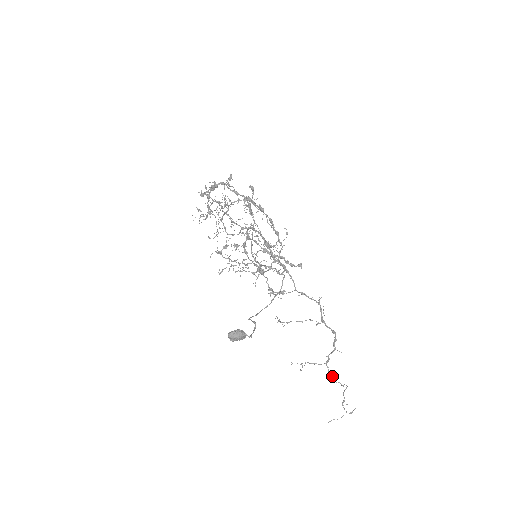
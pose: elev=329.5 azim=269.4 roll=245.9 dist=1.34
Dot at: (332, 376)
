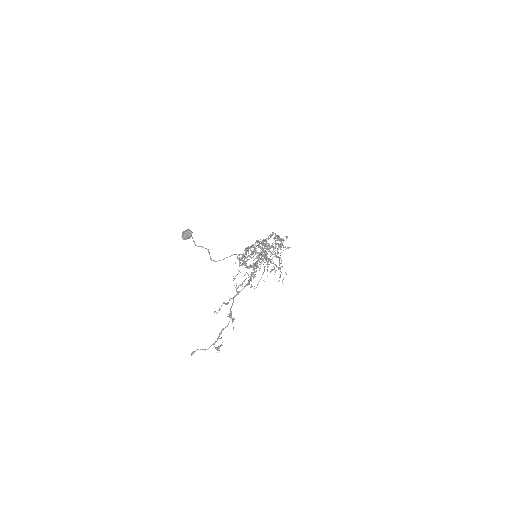
Dot at: (231, 311)
